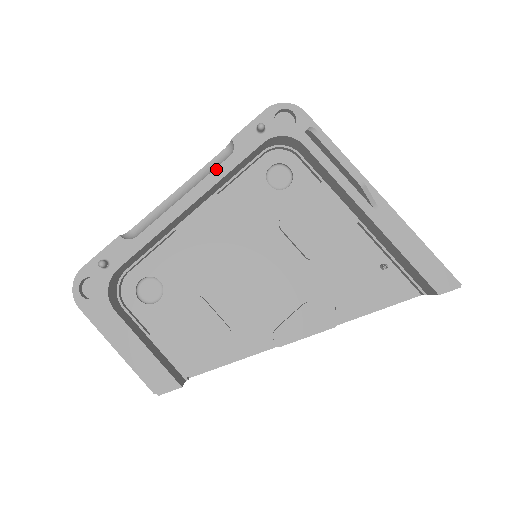
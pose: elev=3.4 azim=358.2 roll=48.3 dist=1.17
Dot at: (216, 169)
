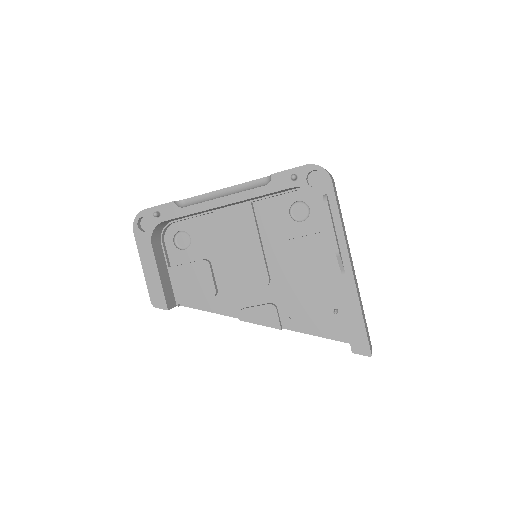
Dot at: (251, 190)
